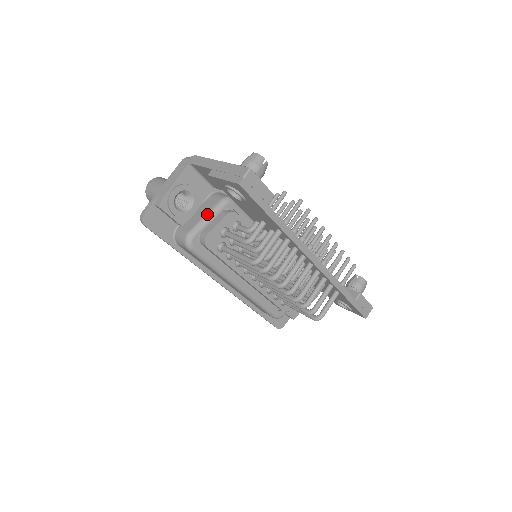
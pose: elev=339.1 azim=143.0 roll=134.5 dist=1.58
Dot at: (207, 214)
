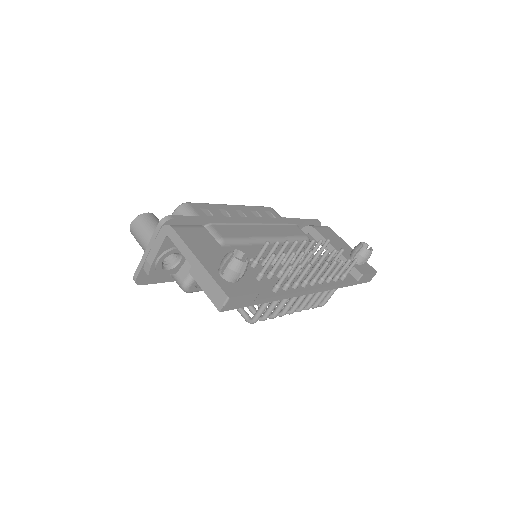
Dot at: occluded
